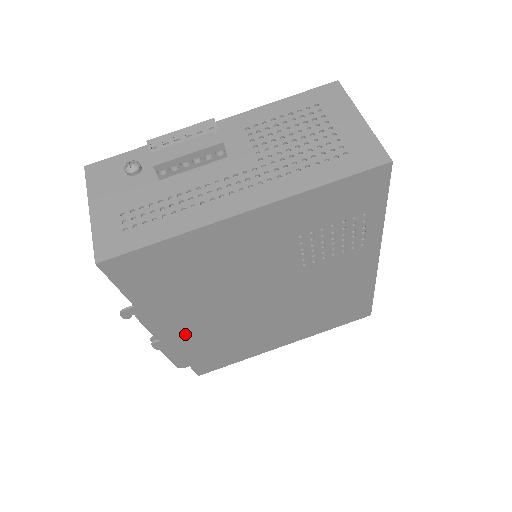
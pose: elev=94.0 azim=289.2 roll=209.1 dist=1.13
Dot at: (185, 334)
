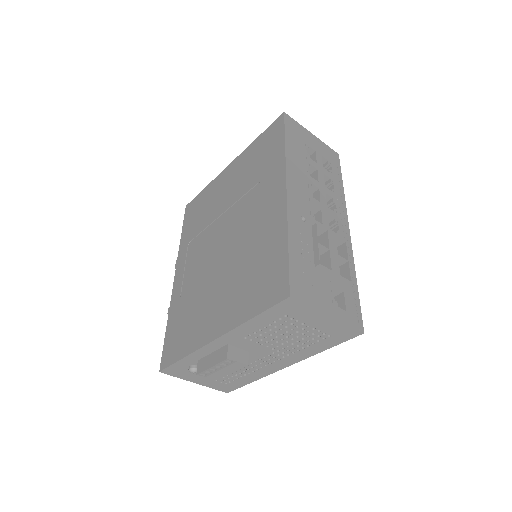
Dot at: occluded
